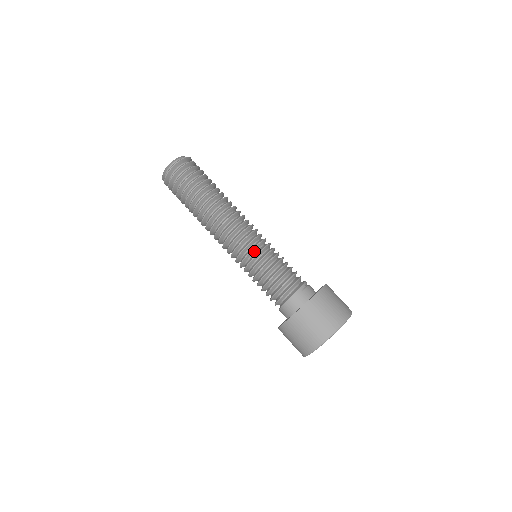
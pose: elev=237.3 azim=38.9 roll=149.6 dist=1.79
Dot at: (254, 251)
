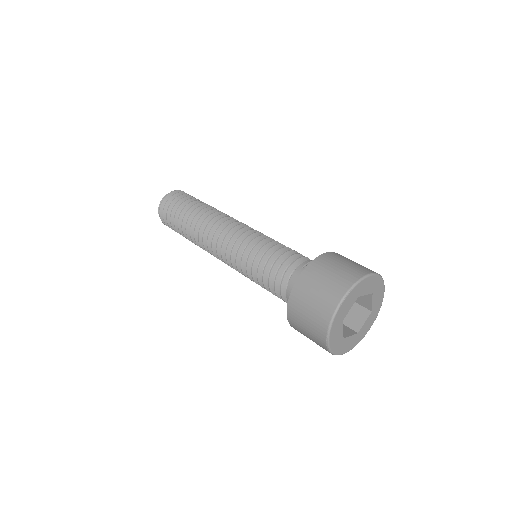
Dot at: (244, 246)
